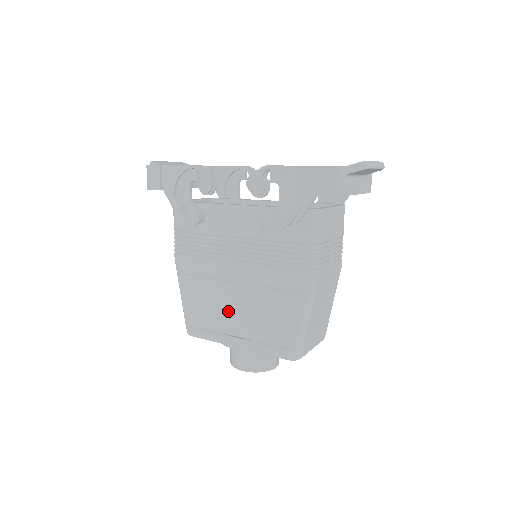
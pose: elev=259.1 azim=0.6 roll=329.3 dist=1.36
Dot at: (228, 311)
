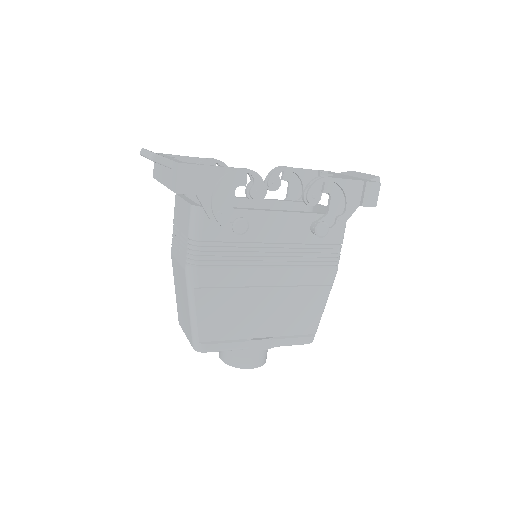
Dot at: (254, 316)
